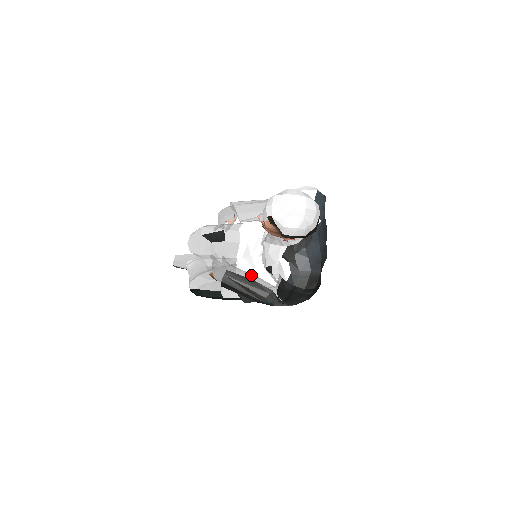
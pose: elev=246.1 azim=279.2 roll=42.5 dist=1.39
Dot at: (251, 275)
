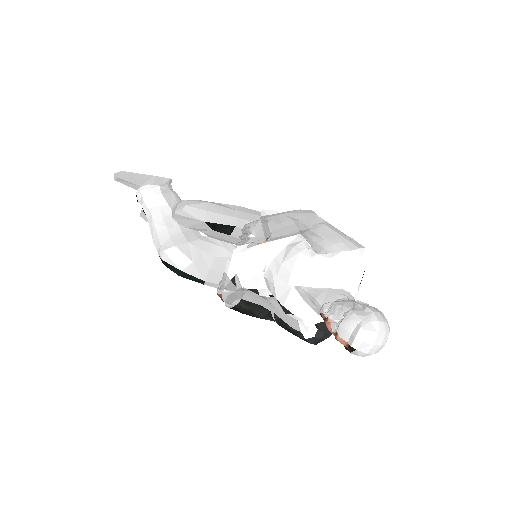
Dot at: (259, 298)
